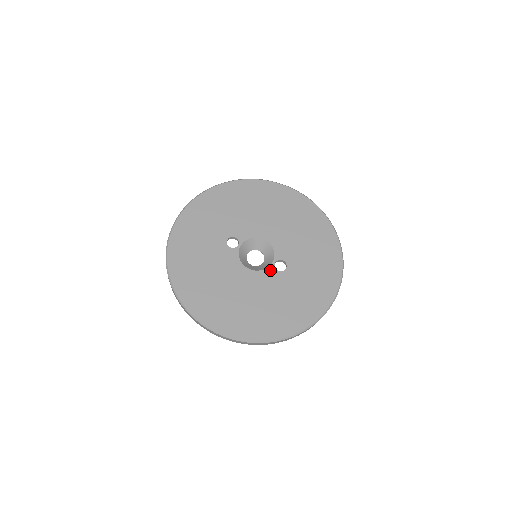
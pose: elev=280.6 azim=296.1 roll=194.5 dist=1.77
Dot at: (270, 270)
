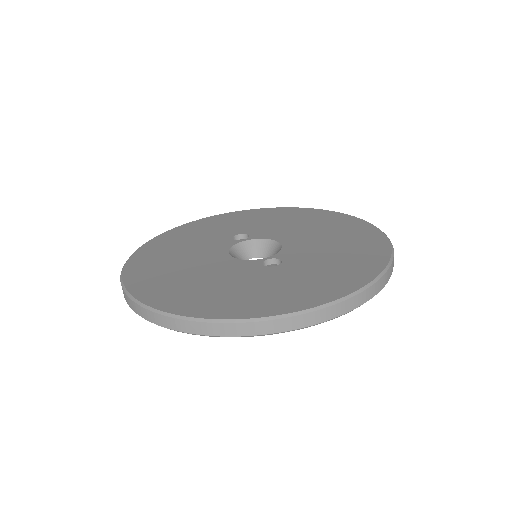
Dot at: (253, 262)
